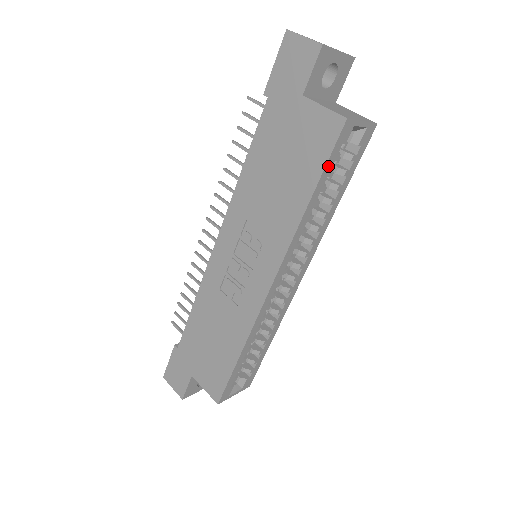
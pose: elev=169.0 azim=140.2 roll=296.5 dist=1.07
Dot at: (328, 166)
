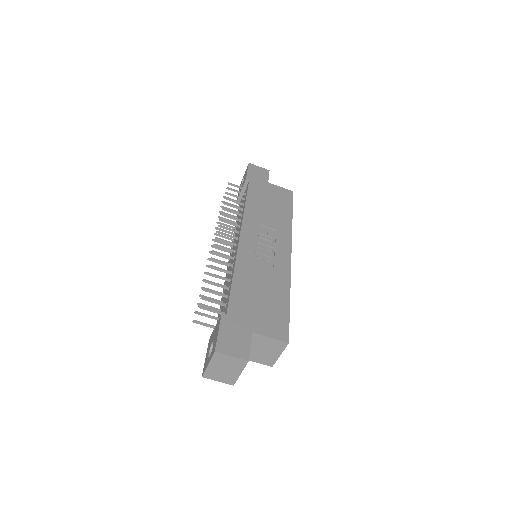
Dot at: occluded
